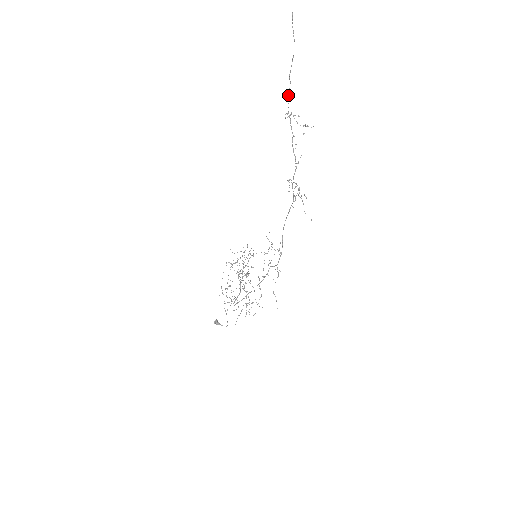
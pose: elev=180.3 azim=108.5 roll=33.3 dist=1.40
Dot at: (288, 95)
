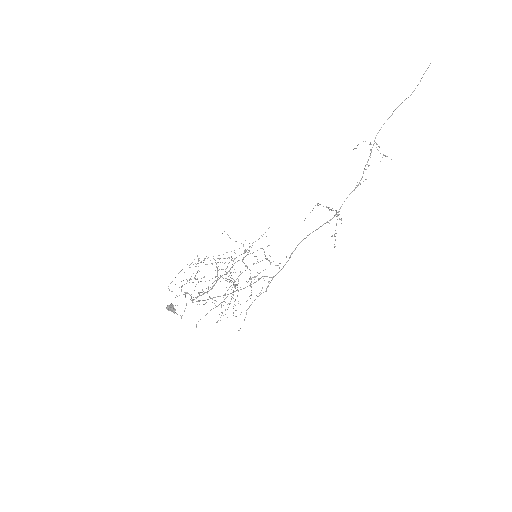
Dot at: (384, 123)
